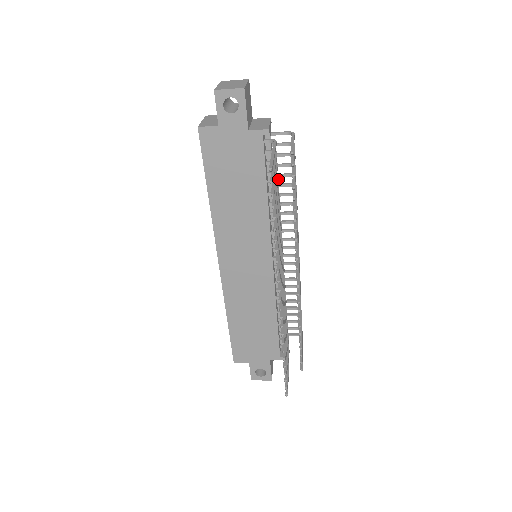
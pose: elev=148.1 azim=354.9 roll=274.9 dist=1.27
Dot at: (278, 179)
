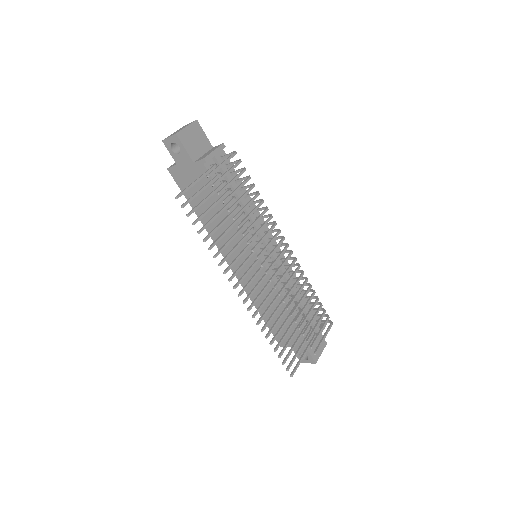
Dot at: (227, 194)
